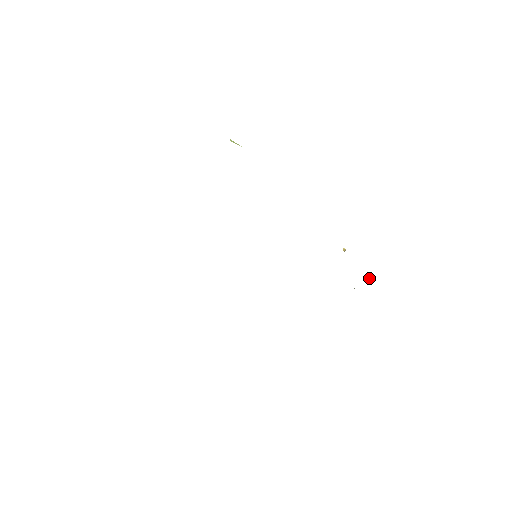
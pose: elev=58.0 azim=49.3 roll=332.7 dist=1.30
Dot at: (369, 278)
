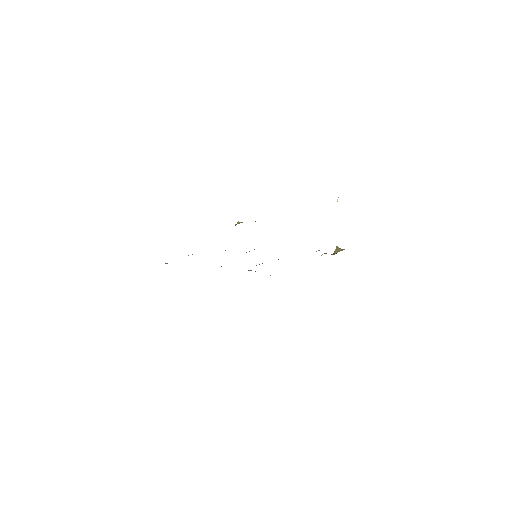
Dot at: (337, 248)
